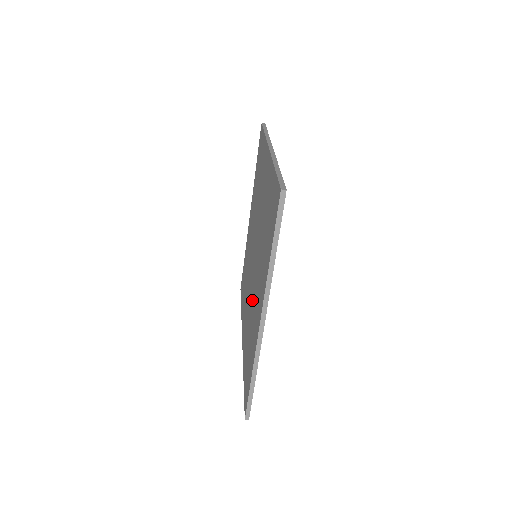
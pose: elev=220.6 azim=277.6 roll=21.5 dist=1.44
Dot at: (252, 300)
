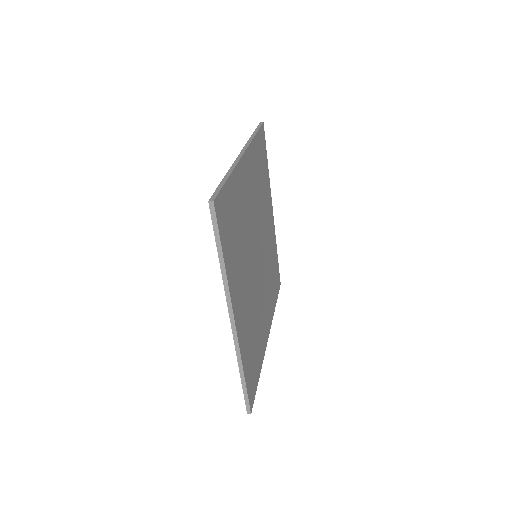
Dot at: occluded
